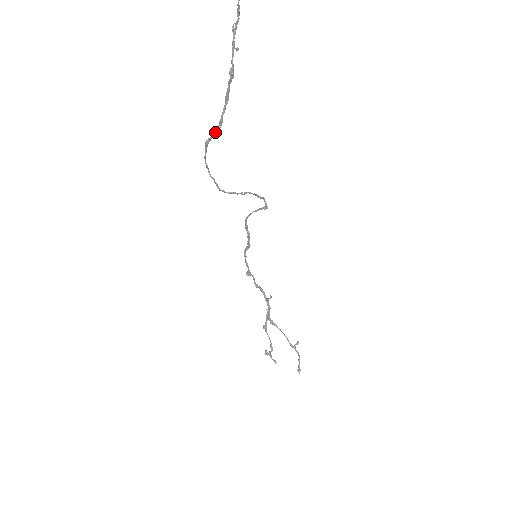
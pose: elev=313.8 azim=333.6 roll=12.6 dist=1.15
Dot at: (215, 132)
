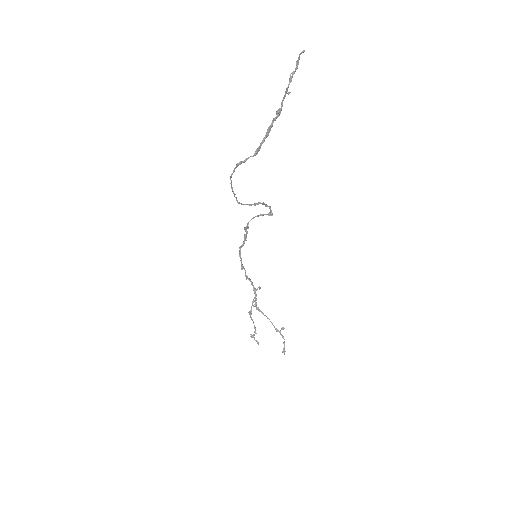
Dot at: occluded
